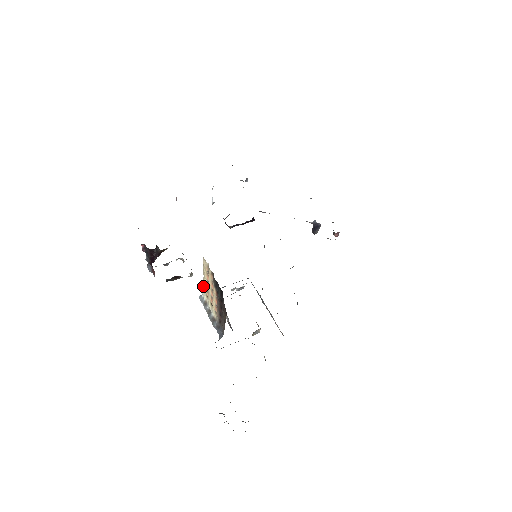
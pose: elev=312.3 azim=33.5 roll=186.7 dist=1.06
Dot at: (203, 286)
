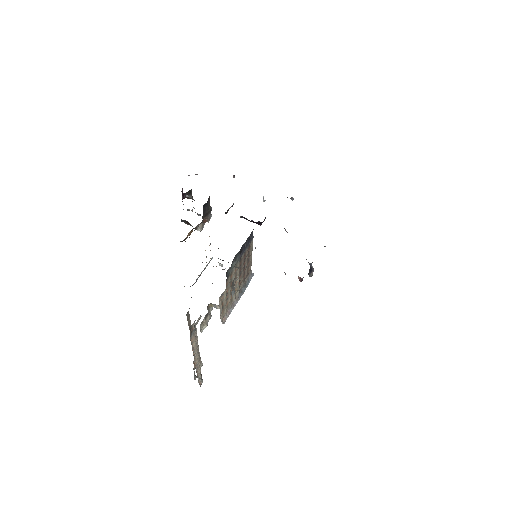
Dot at: occluded
